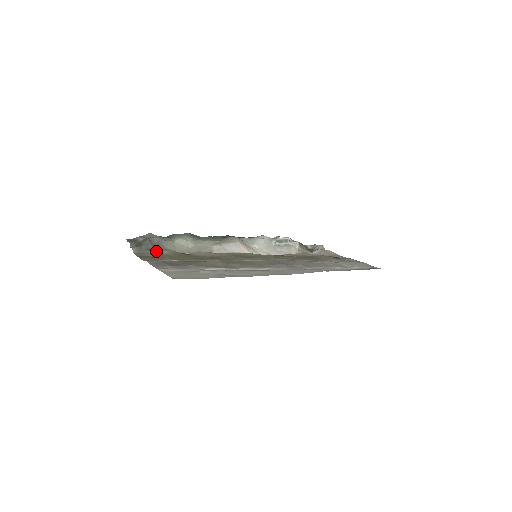
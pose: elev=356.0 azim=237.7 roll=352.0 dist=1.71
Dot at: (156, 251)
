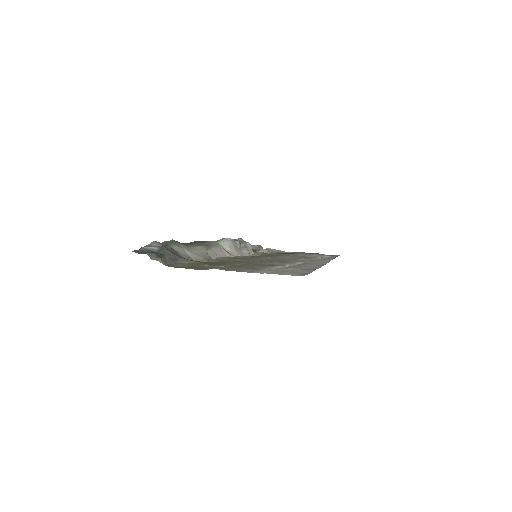
Dot at: (181, 261)
